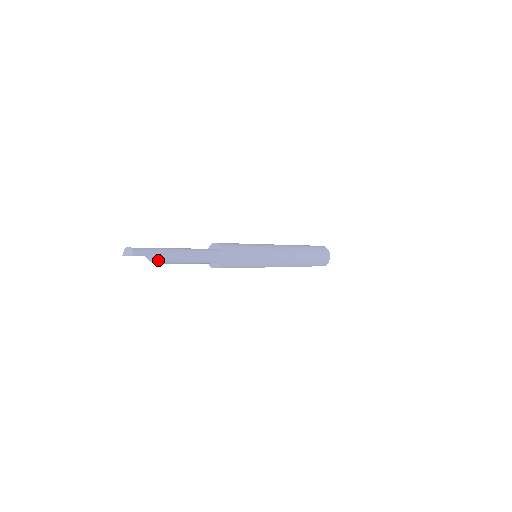
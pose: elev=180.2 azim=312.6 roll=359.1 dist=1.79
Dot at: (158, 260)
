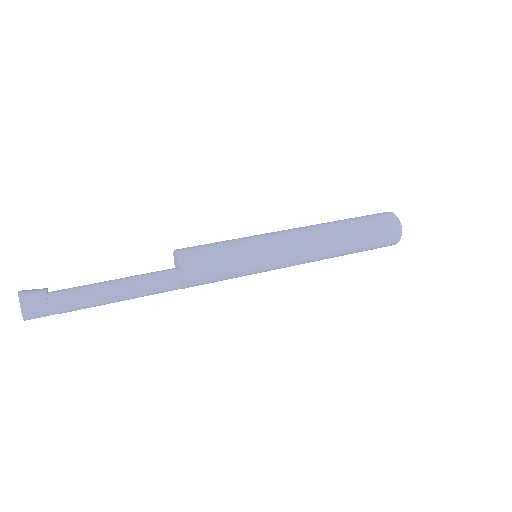
Dot at: (68, 311)
